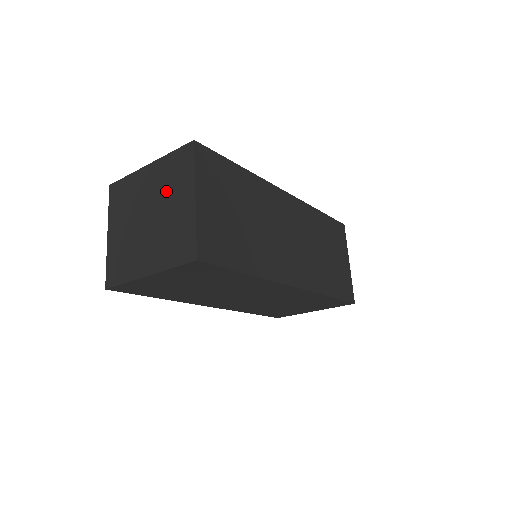
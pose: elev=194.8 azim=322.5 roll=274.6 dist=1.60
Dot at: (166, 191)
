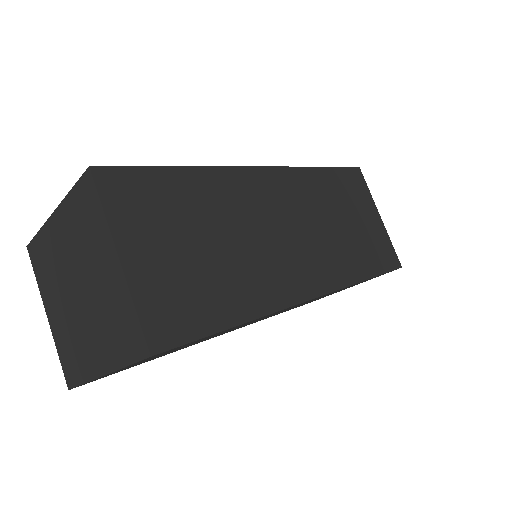
Dot at: (84, 251)
